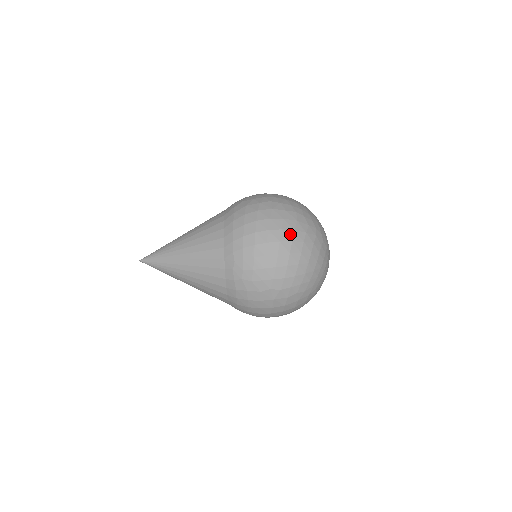
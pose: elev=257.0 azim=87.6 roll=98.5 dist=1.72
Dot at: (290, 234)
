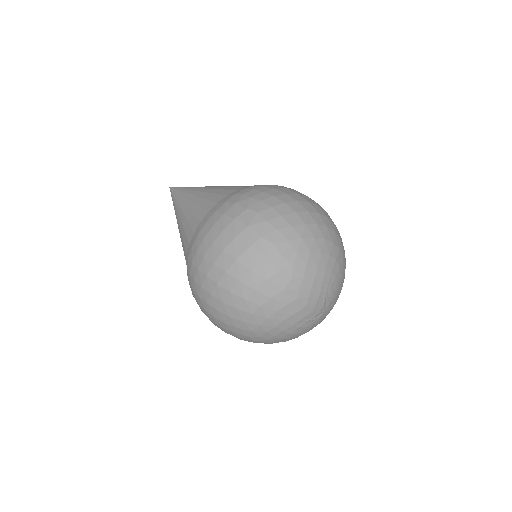
Dot at: (322, 212)
